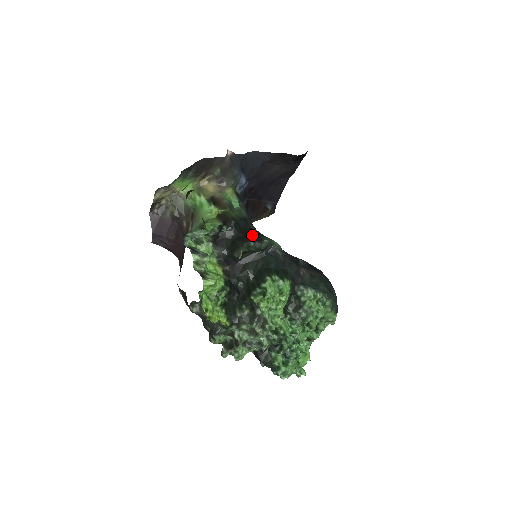
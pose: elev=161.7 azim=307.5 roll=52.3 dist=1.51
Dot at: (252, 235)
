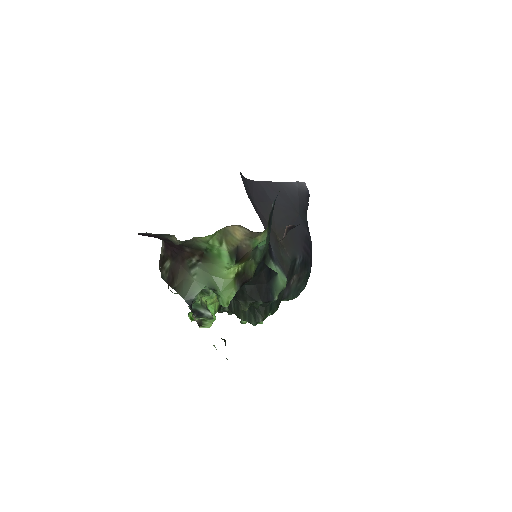
Dot at: (265, 287)
